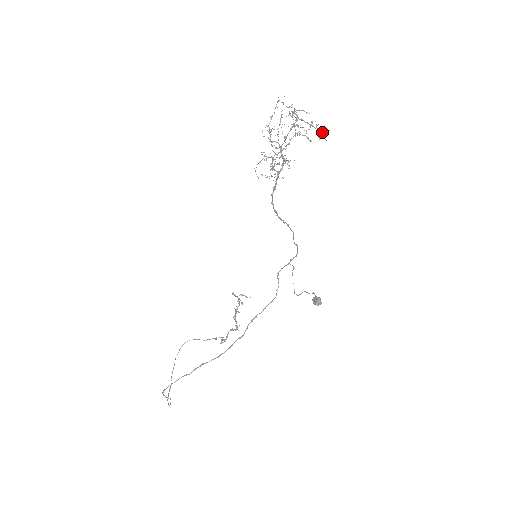
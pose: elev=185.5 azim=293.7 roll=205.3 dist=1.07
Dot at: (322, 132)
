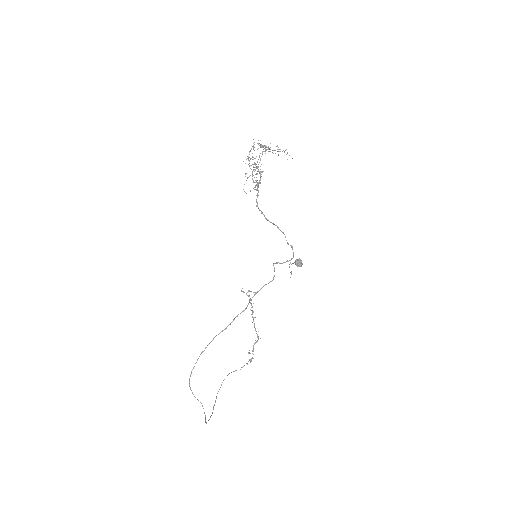
Dot at: occluded
